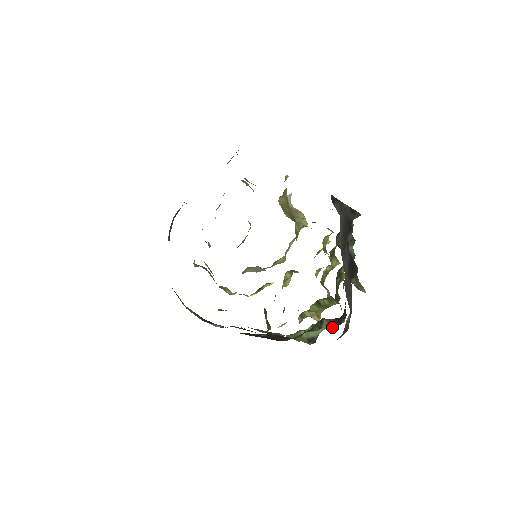
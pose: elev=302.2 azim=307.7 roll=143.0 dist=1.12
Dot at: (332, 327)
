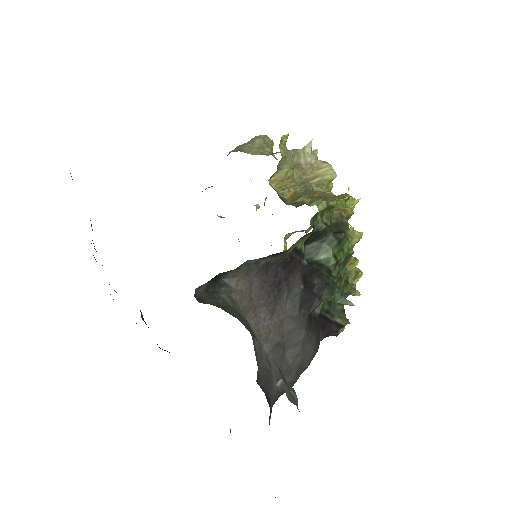
Dot at: occluded
